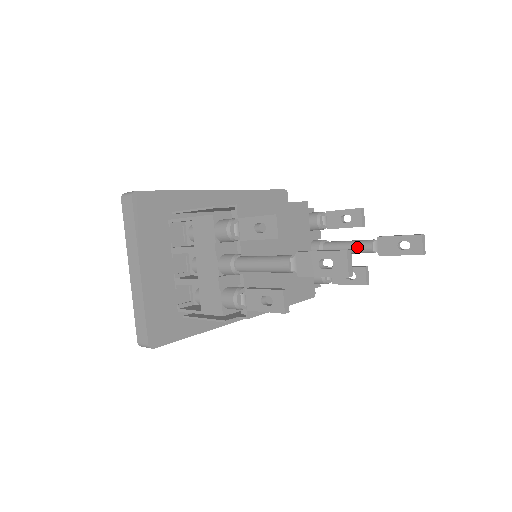
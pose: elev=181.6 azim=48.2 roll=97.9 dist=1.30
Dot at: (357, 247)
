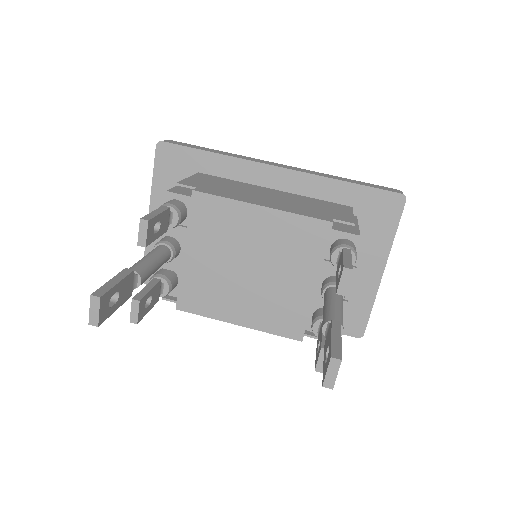
Dot at: (323, 316)
